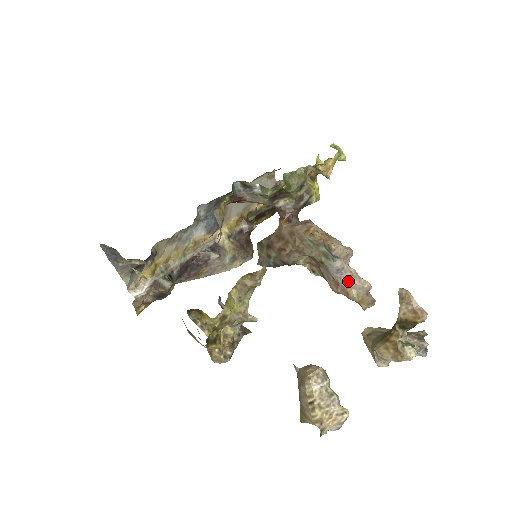
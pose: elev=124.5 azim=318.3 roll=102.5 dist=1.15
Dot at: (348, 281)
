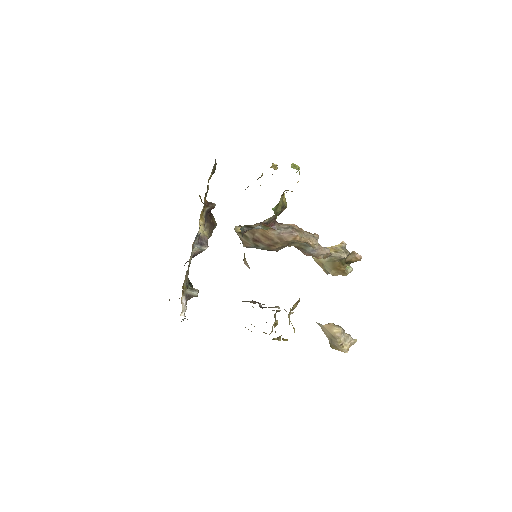
Dot at: (319, 254)
